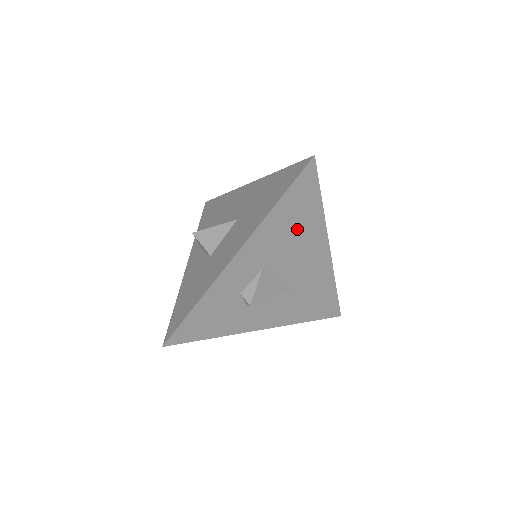
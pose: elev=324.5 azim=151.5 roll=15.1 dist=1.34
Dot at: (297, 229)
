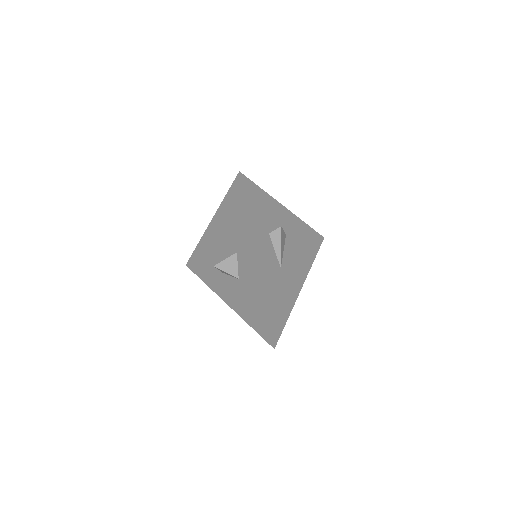
Dot at: (303, 249)
